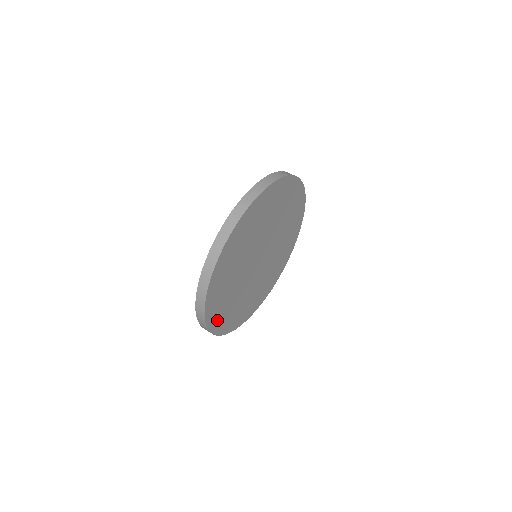
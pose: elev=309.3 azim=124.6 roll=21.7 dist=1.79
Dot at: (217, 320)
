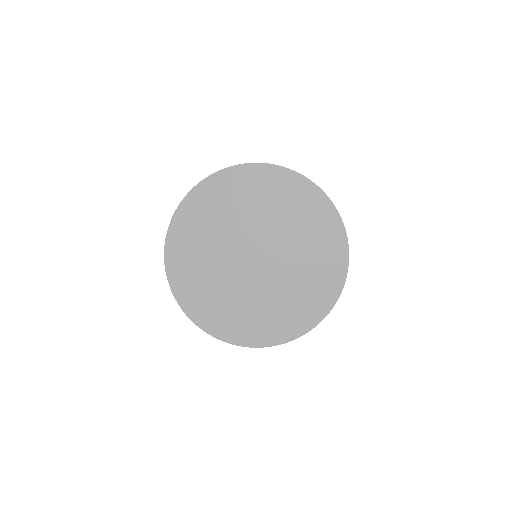
Dot at: (188, 217)
